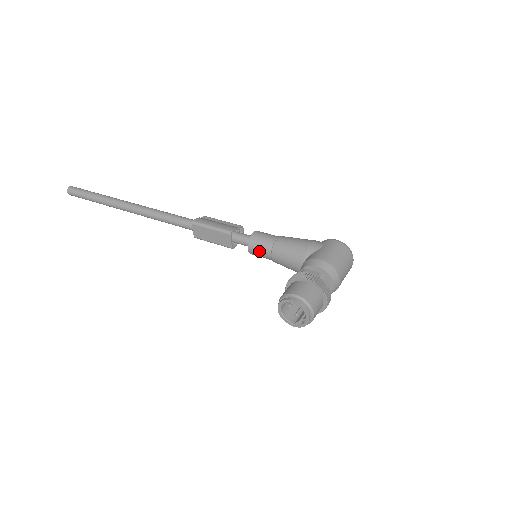
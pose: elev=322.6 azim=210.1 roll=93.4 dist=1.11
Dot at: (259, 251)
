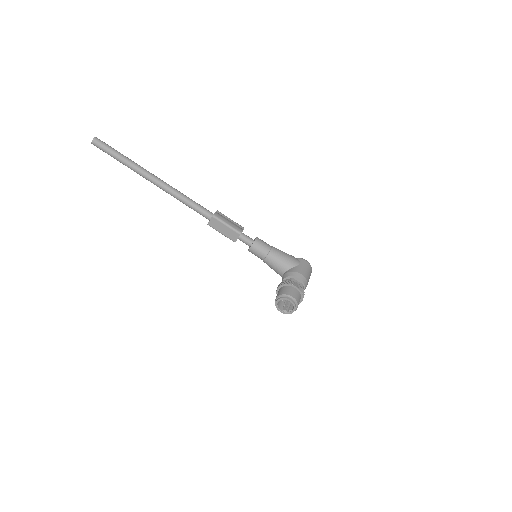
Dot at: (257, 252)
